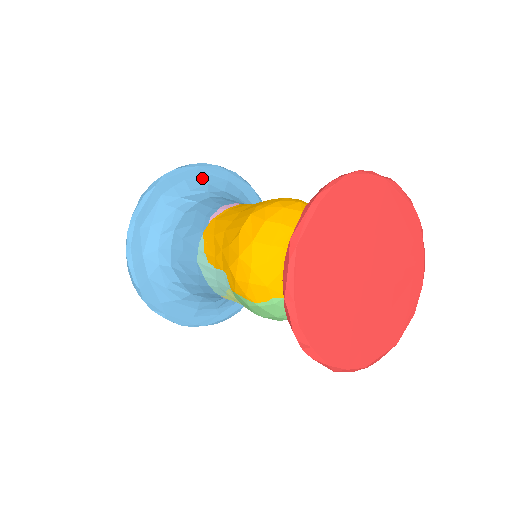
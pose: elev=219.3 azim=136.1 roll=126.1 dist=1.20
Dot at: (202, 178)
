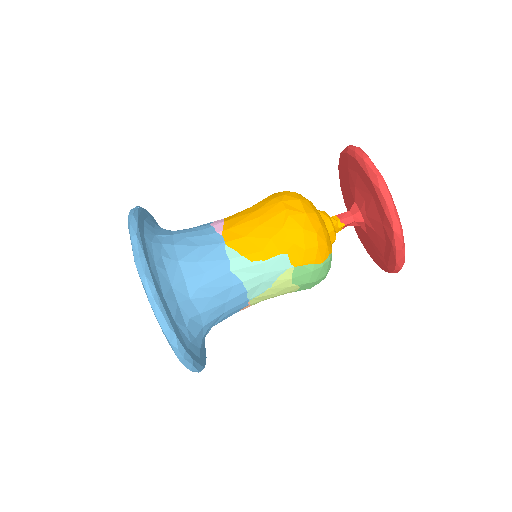
Dot at: (149, 219)
